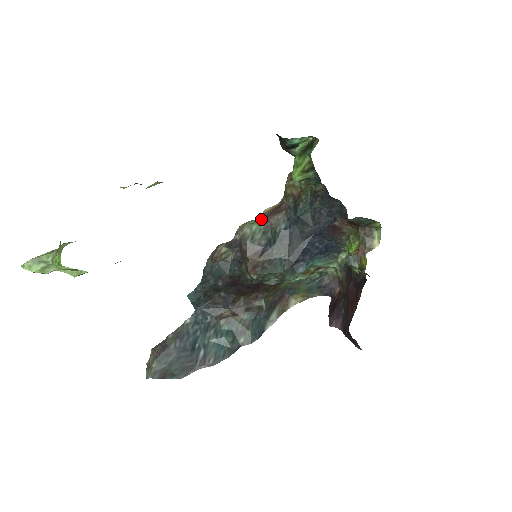
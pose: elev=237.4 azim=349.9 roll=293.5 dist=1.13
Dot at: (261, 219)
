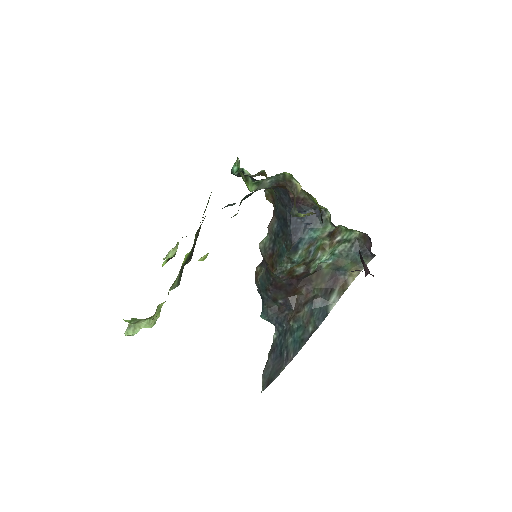
Dot at: occluded
